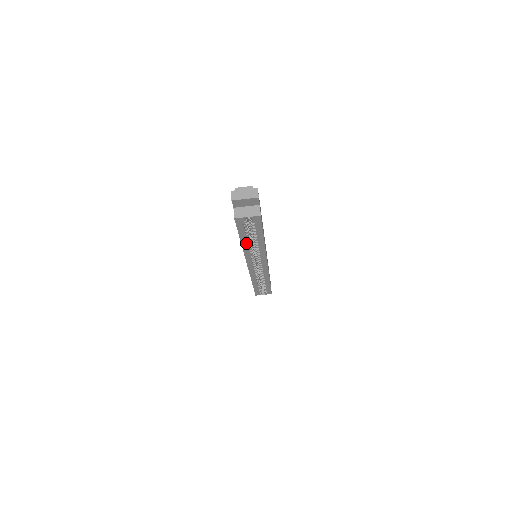
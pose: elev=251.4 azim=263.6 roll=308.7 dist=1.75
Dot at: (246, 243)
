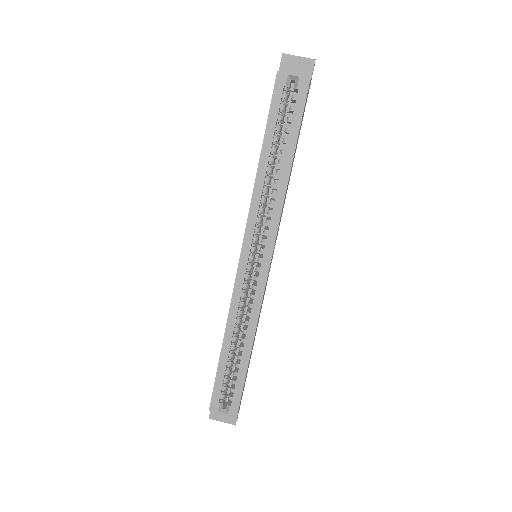
Dot at: (266, 162)
